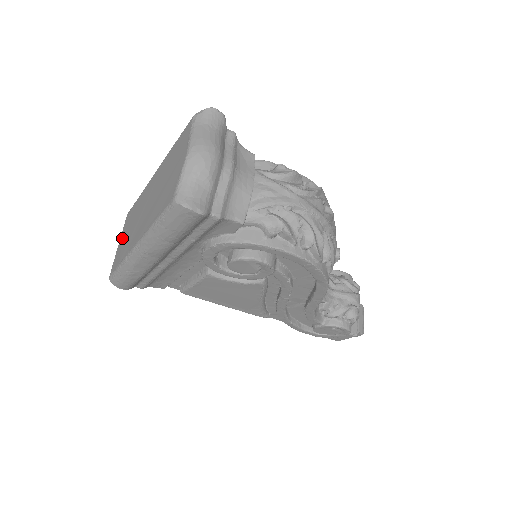
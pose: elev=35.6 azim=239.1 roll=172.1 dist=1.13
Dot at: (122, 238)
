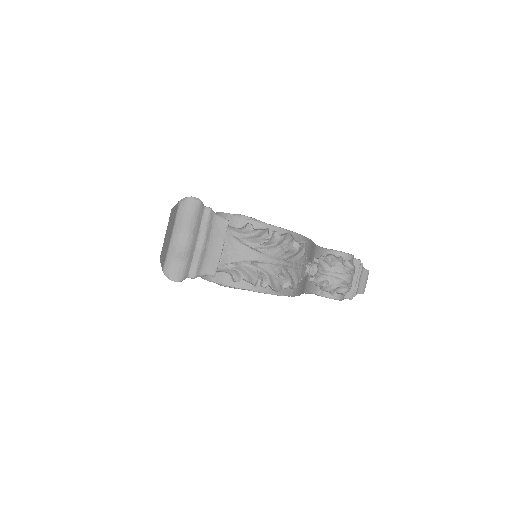
Dot at: occluded
